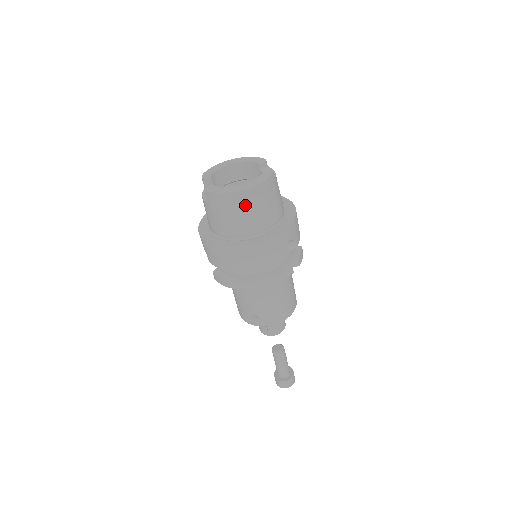
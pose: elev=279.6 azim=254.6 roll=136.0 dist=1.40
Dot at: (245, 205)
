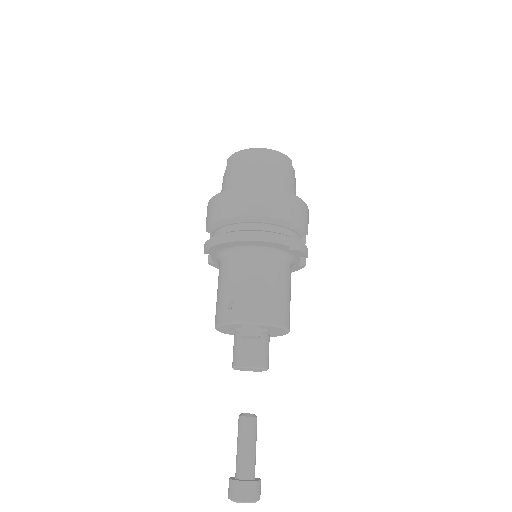
Dot at: (258, 161)
